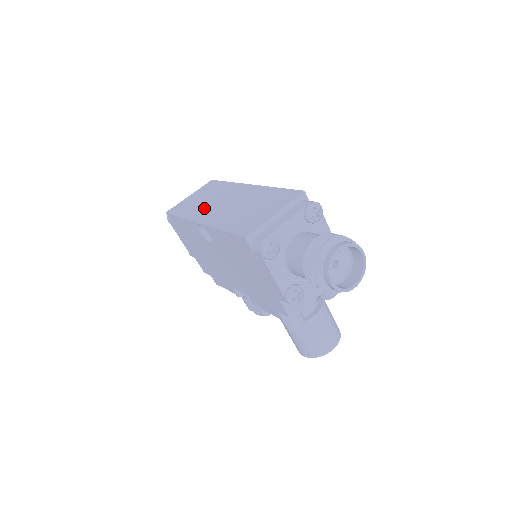
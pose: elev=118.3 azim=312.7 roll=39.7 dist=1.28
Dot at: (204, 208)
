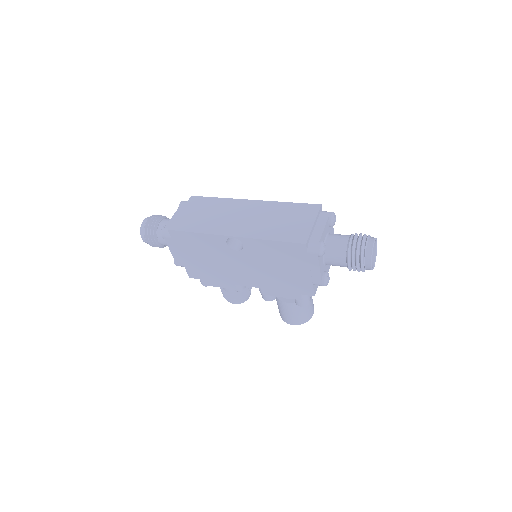
Dot at: (221, 223)
